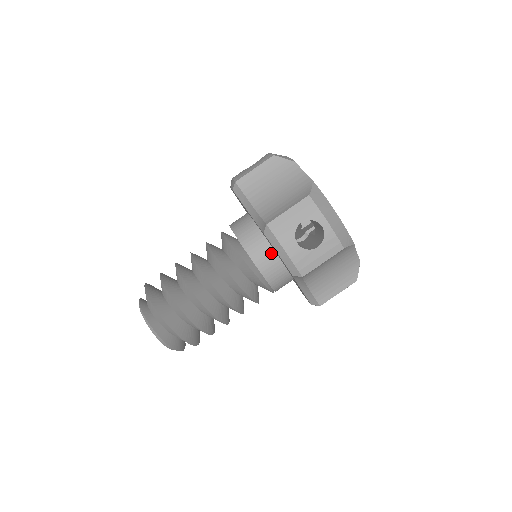
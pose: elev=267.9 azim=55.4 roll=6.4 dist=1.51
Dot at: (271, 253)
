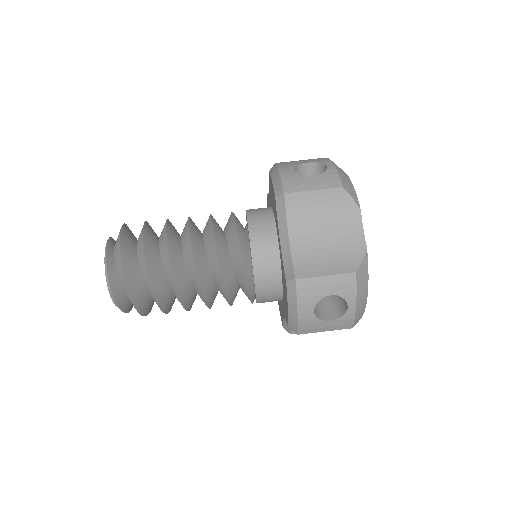
Dot at: (277, 283)
